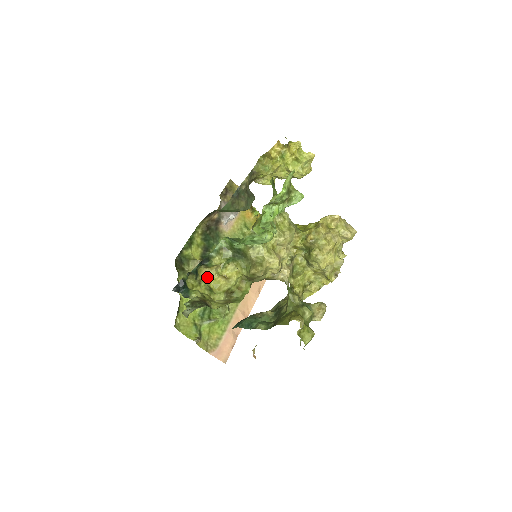
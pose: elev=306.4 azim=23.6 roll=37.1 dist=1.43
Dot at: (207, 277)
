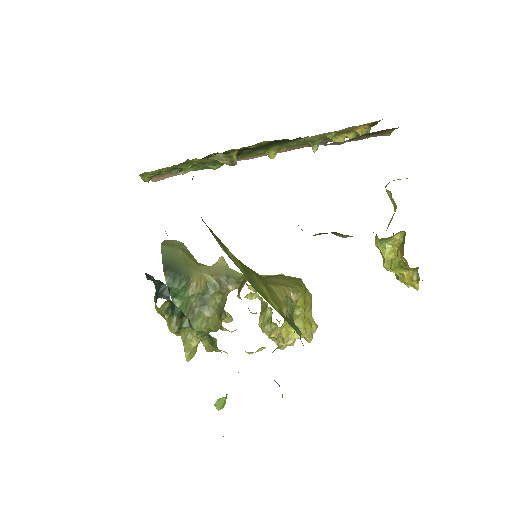
Dot at: occluded
